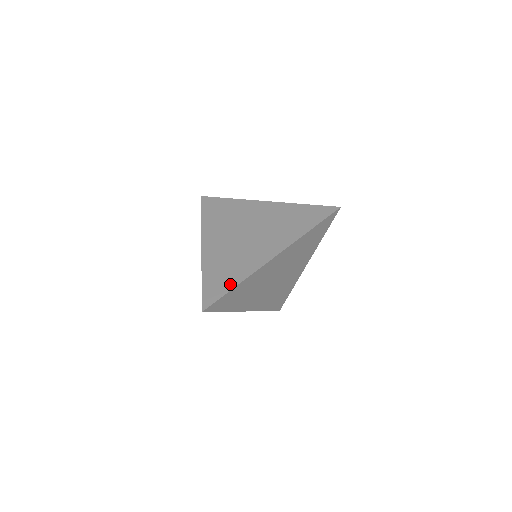
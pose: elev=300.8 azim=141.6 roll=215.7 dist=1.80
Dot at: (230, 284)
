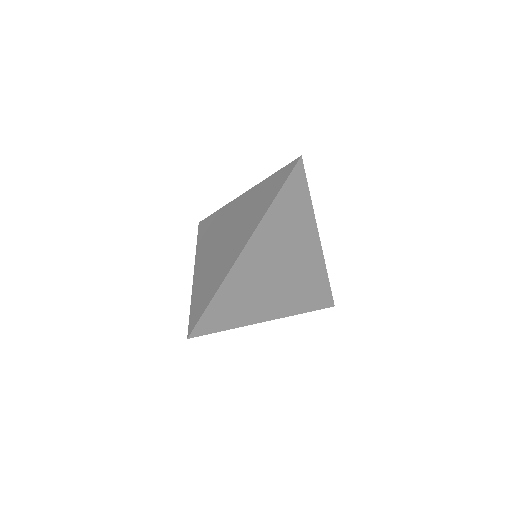
Dot at: (209, 297)
